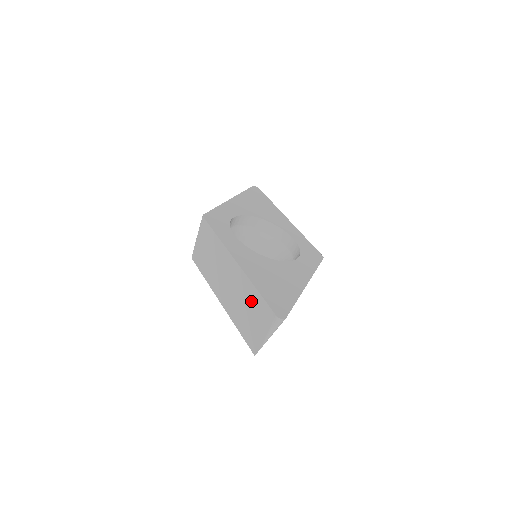
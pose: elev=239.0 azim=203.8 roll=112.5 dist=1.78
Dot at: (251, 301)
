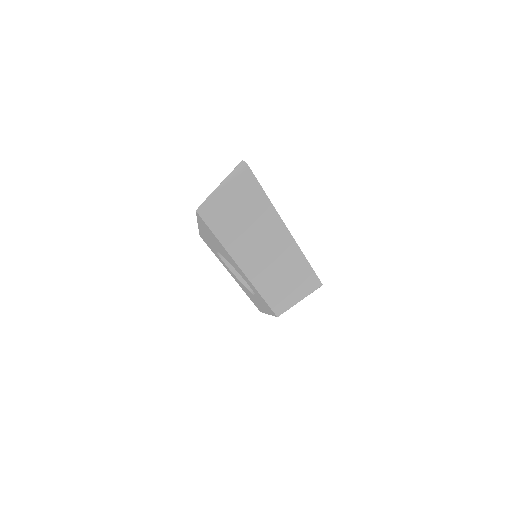
Dot at: occluded
